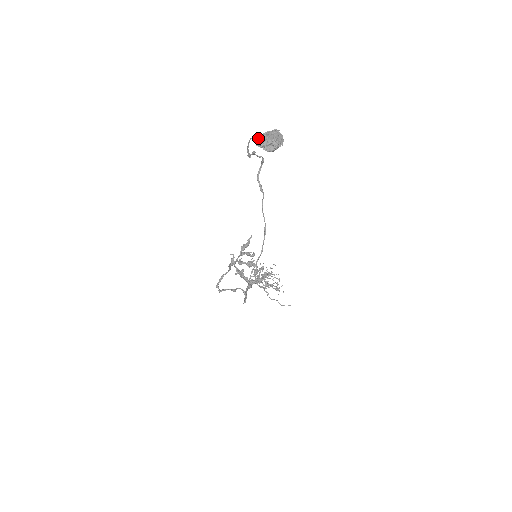
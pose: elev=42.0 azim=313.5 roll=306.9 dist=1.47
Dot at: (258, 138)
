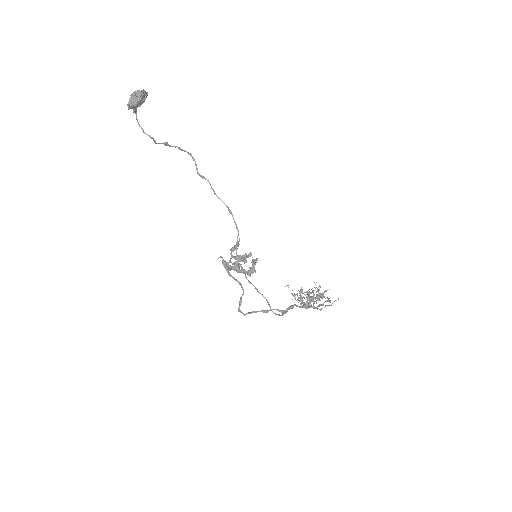
Dot at: occluded
